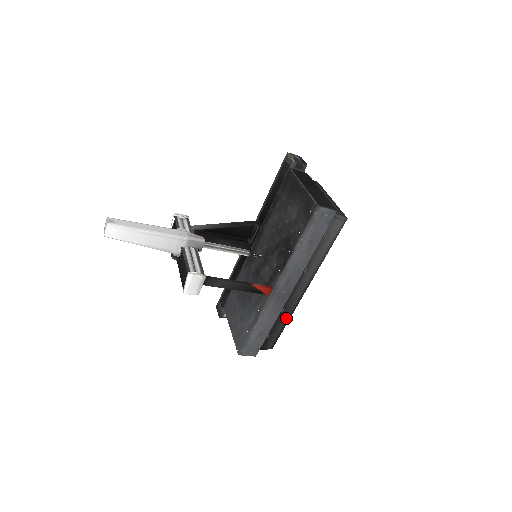
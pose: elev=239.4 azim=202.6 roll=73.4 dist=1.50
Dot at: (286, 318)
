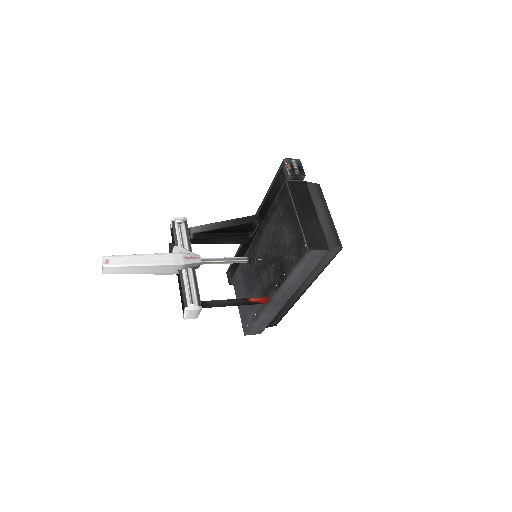
Dot at: (287, 309)
